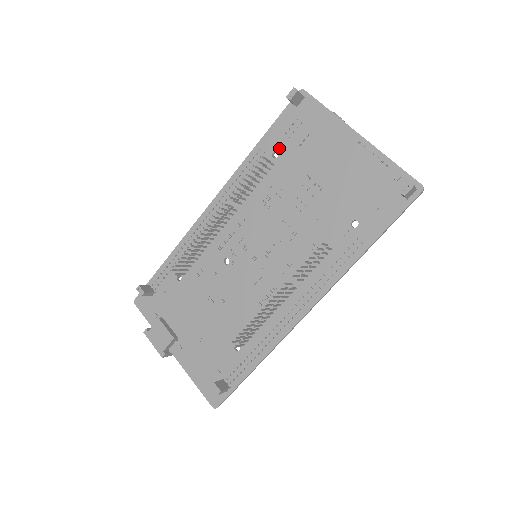
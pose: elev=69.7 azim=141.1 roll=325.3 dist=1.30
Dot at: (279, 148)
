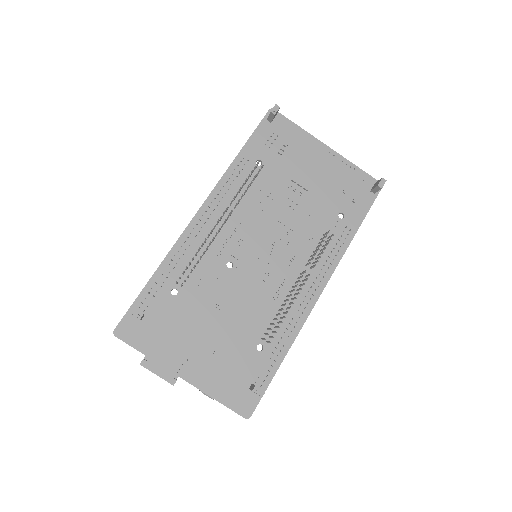
Dot at: (262, 157)
